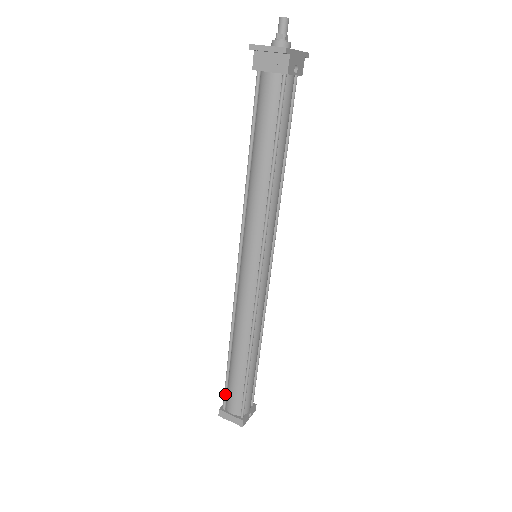
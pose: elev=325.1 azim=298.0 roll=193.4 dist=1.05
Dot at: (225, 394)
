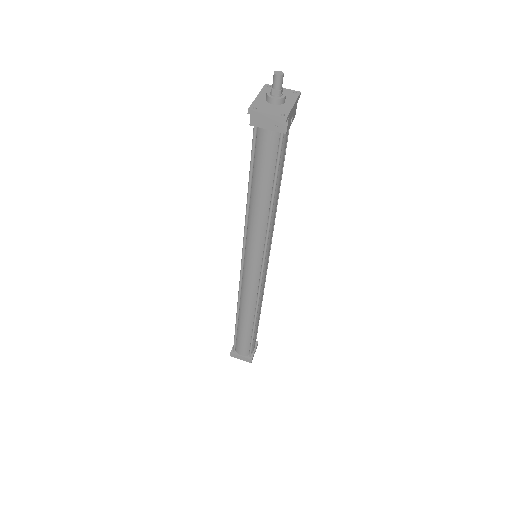
Dot at: (235, 344)
